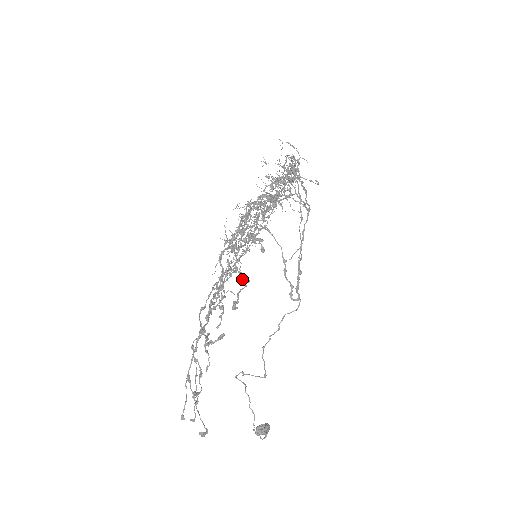
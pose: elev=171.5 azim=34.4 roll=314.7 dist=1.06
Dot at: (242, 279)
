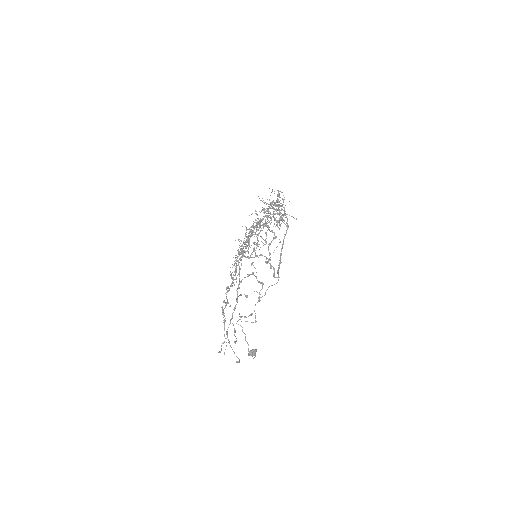
Dot at: (260, 283)
